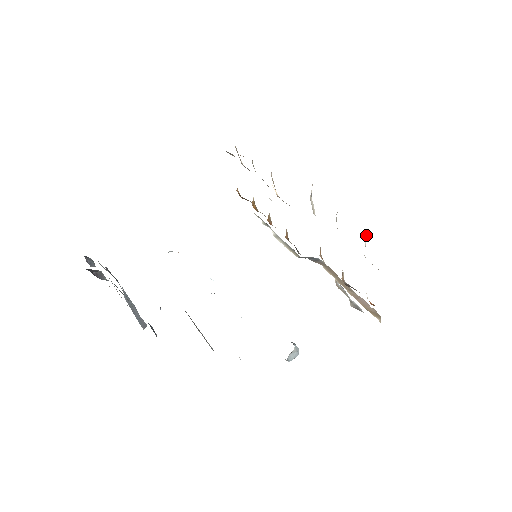
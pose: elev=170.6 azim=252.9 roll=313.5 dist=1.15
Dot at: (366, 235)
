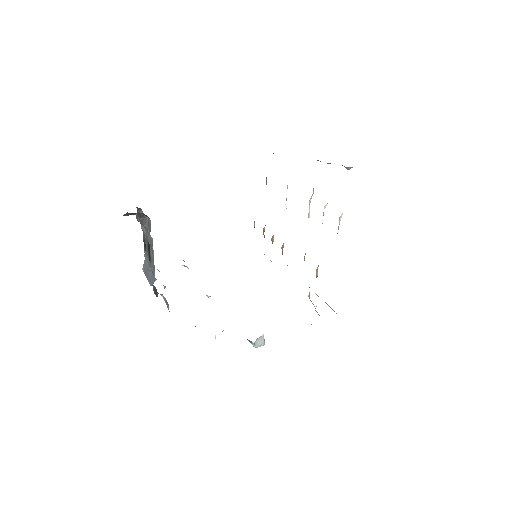
Dot at: (341, 215)
